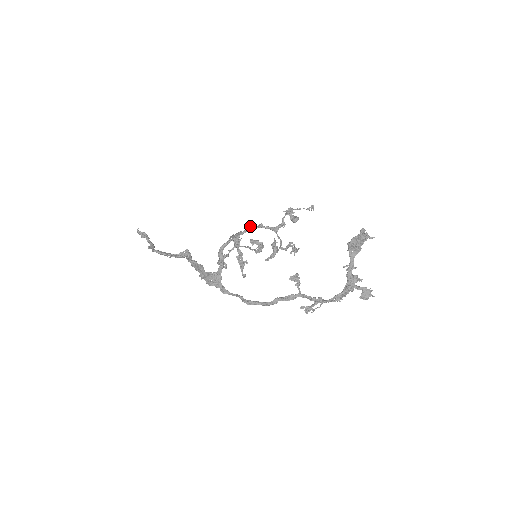
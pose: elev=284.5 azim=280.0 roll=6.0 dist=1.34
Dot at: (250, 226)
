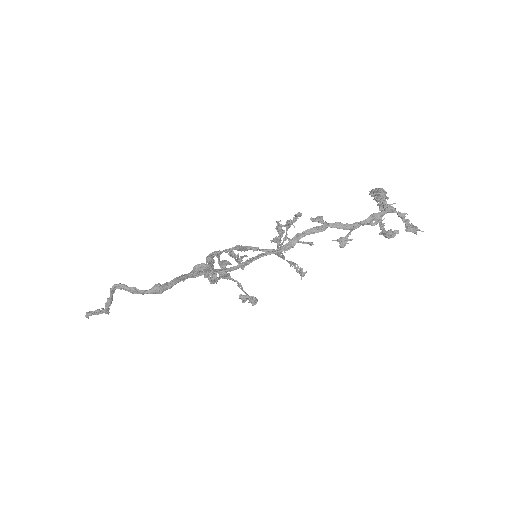
Dot at: (243, 248)
